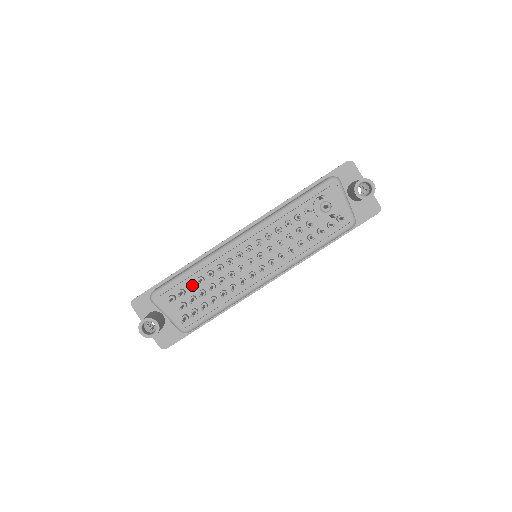
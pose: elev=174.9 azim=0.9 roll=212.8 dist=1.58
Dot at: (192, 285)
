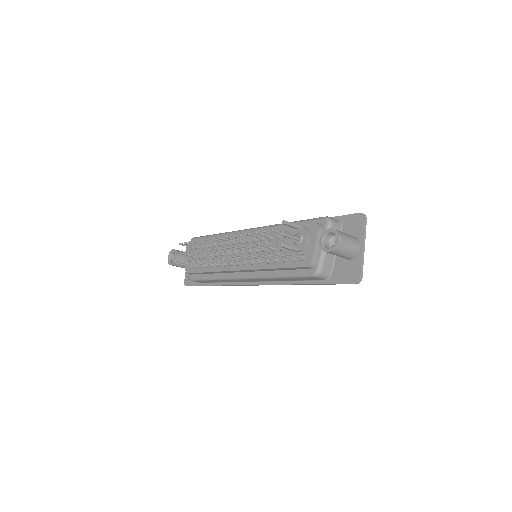
Dot at: (202, 244)
